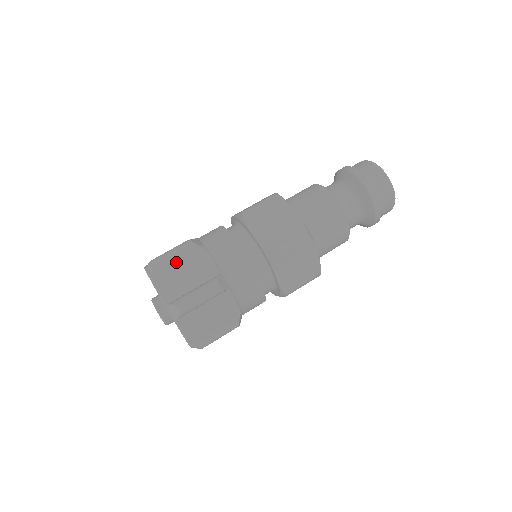
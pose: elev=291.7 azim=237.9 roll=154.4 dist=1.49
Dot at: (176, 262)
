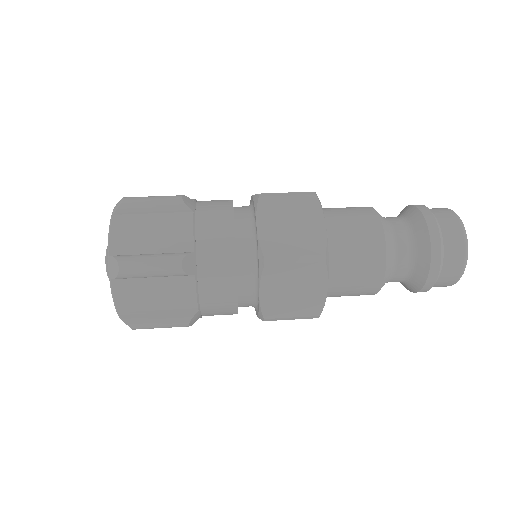
Dot at: occluded
